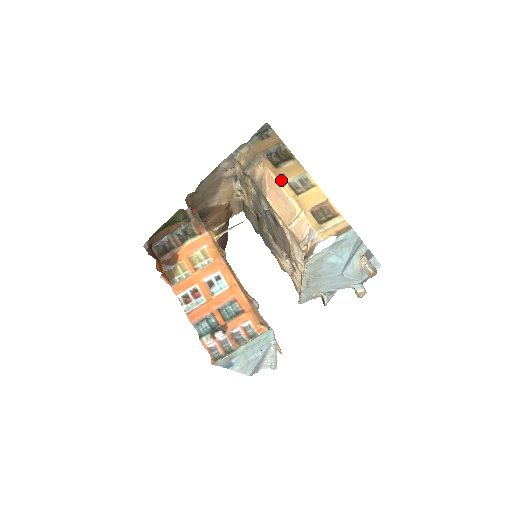
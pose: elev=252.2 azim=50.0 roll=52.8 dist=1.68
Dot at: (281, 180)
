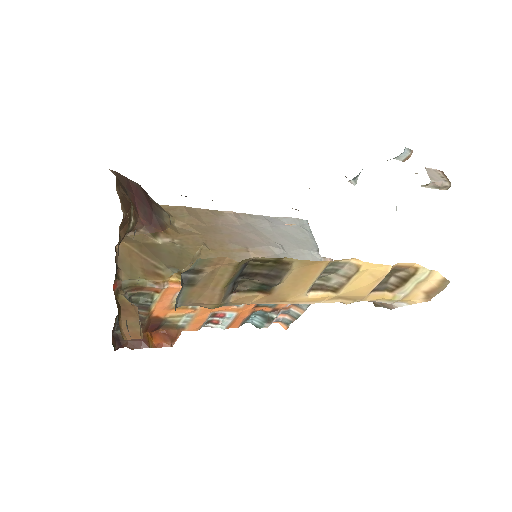
Dot at: (293, 300)
